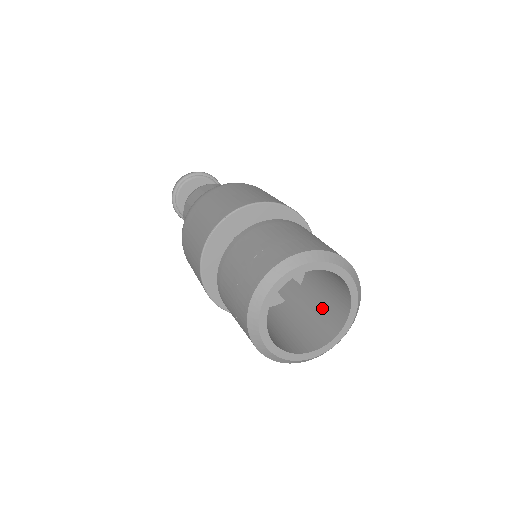
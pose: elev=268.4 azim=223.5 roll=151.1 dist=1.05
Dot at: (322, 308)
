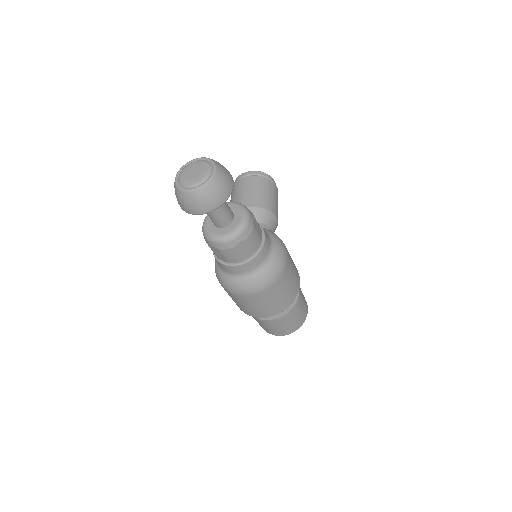
Dot at: occluded
